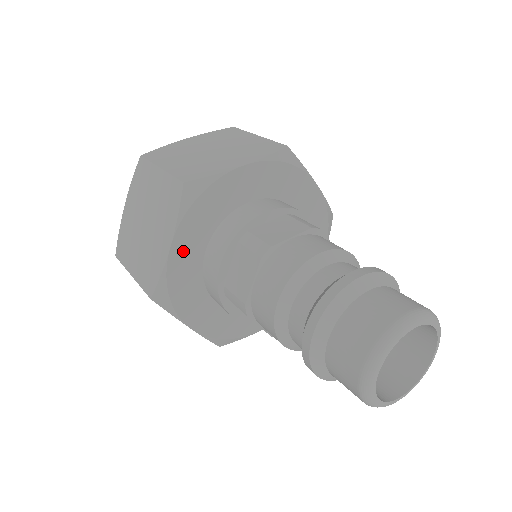
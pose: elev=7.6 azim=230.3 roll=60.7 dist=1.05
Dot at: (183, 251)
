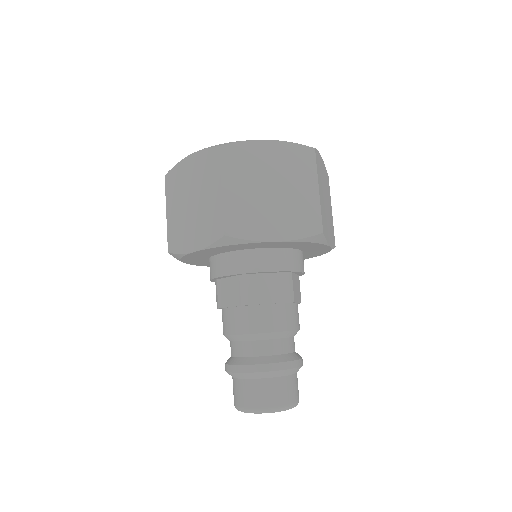
Dot at: (202, 253)
